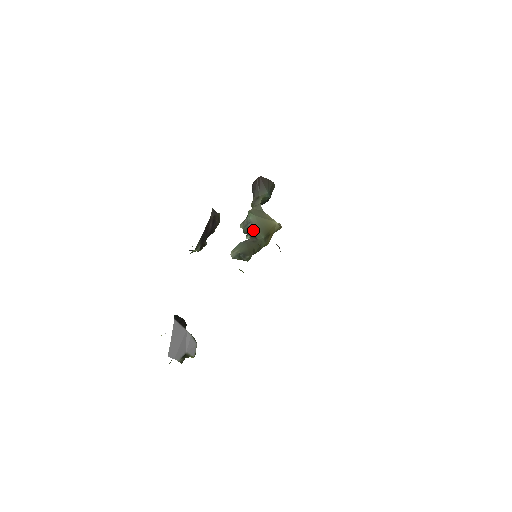
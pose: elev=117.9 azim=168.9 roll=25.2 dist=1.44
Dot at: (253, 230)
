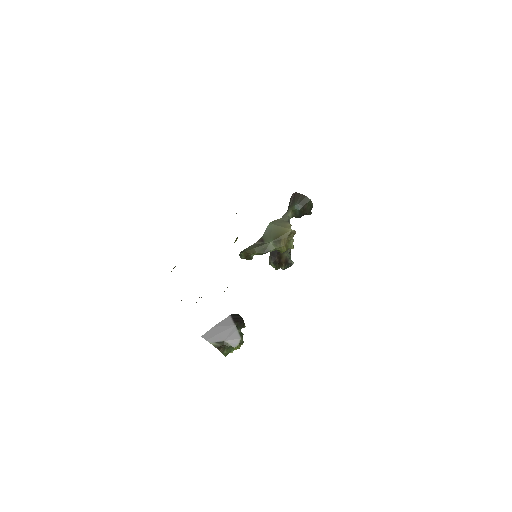
Dot at: (265, 236)
